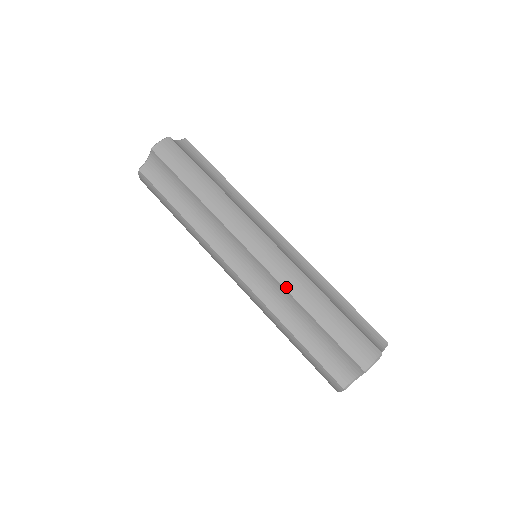
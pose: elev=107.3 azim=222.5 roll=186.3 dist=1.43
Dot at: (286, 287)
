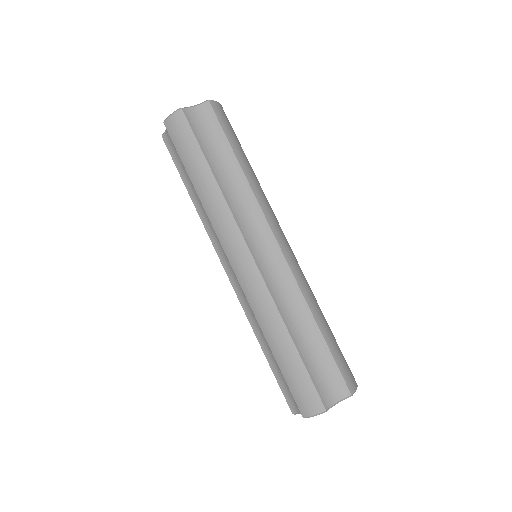
Dot at: (302, 291)
